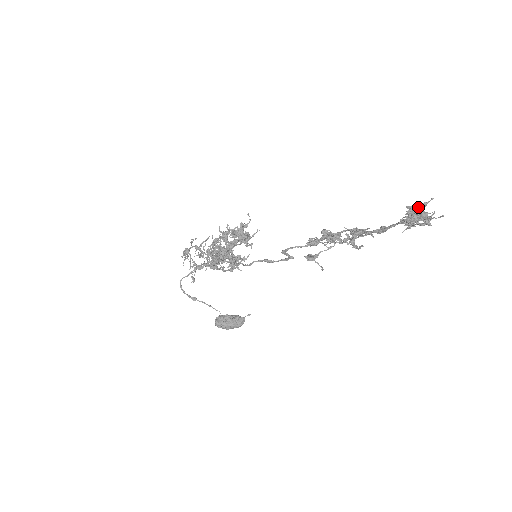
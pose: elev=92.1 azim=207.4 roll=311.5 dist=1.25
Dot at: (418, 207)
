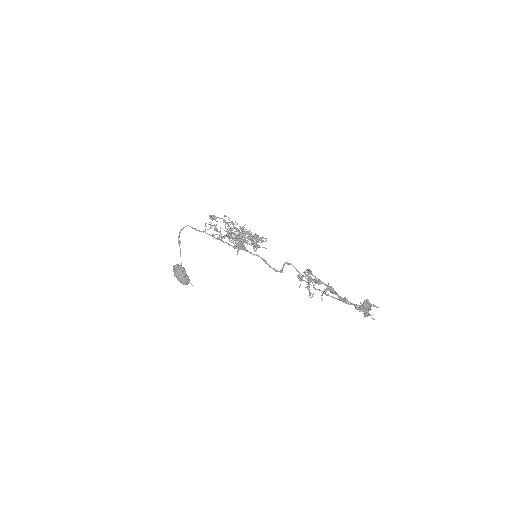
Dot at: occluded
